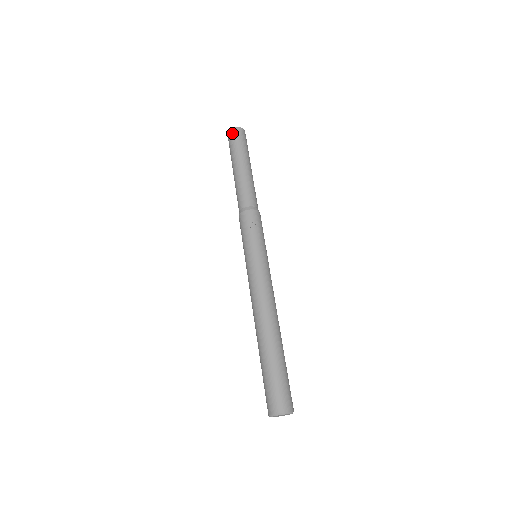
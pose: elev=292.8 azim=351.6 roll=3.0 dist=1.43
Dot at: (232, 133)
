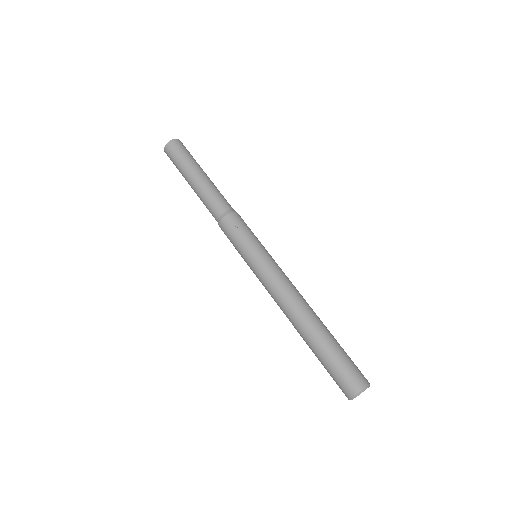
Dot at: (169, 149)
